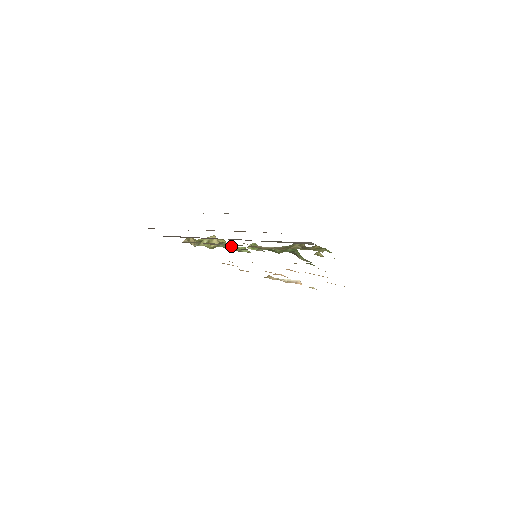
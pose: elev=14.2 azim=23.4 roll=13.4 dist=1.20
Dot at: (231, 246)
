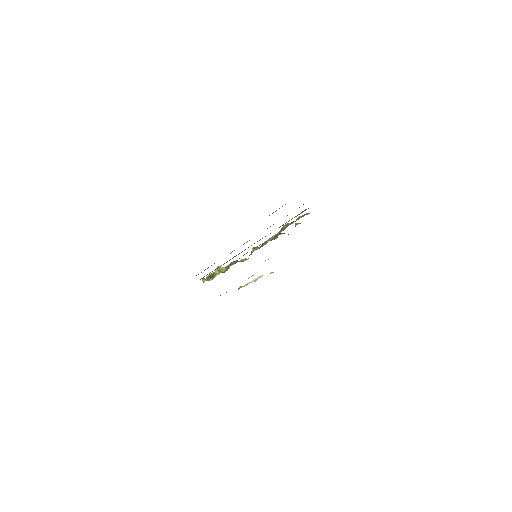
Dot at: (238, 261)
